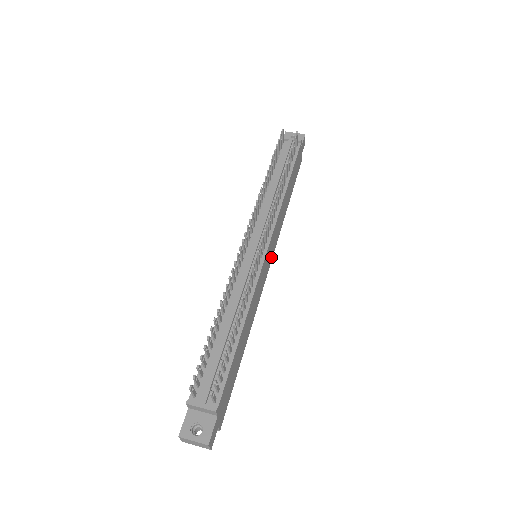
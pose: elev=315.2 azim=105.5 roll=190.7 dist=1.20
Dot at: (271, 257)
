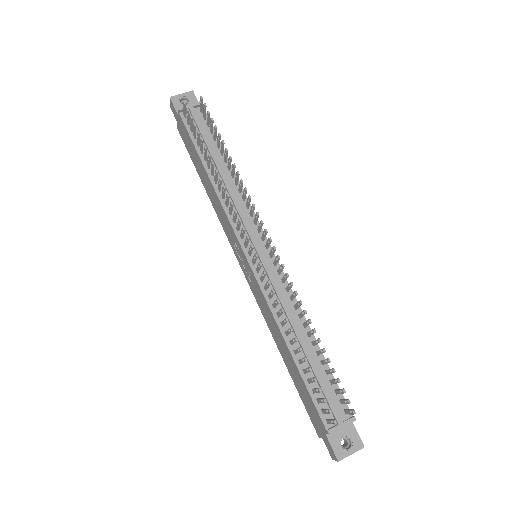
Dot at: occluded
